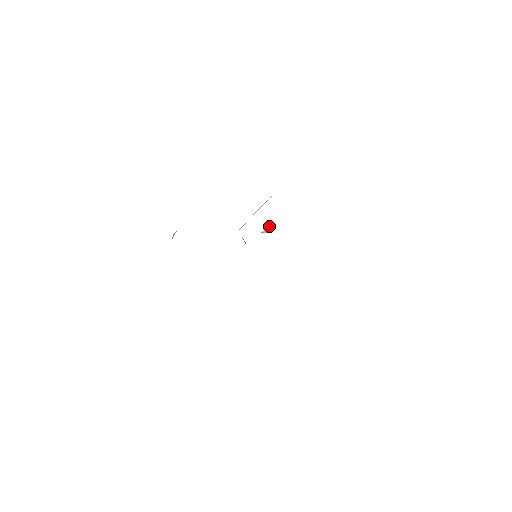
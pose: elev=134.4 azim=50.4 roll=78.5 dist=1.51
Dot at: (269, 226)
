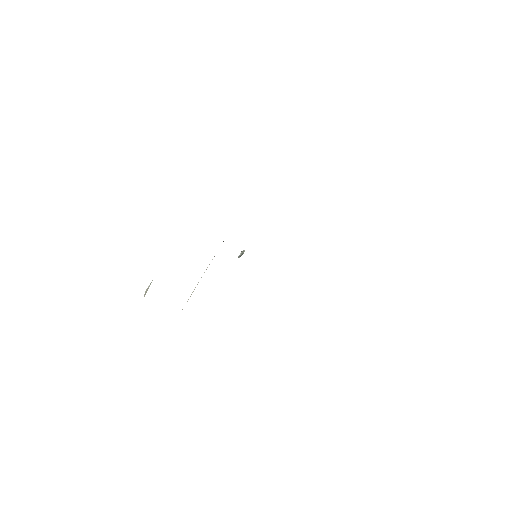
Dot at: (238, 256)
